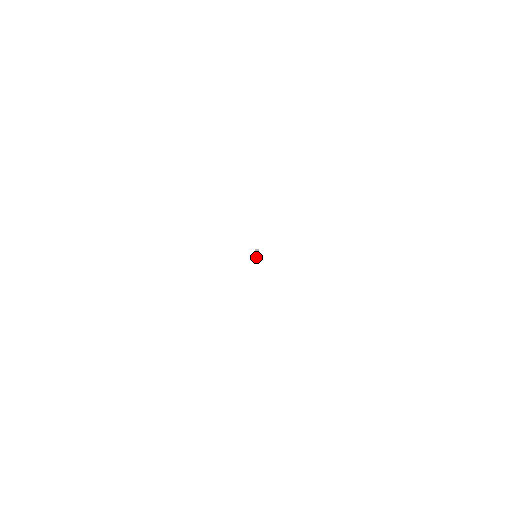
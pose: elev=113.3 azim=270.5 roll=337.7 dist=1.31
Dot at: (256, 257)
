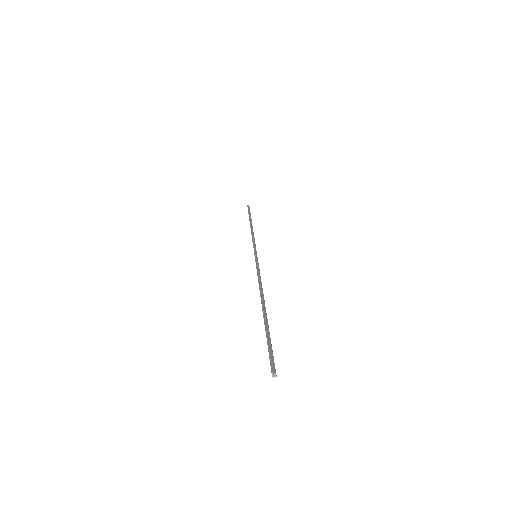
Dot at: occluded
